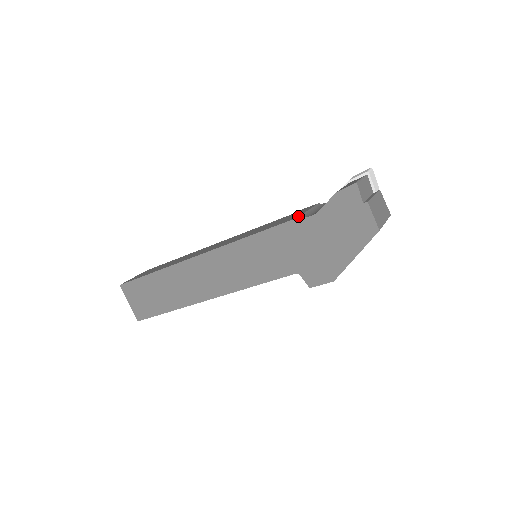
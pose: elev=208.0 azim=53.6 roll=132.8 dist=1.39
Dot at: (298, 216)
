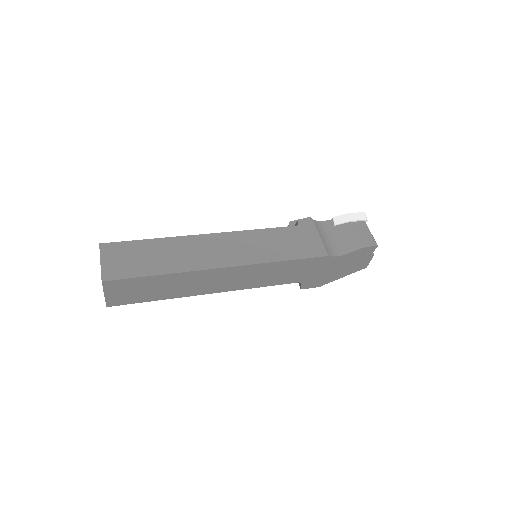
Dot at: (325, 252)
